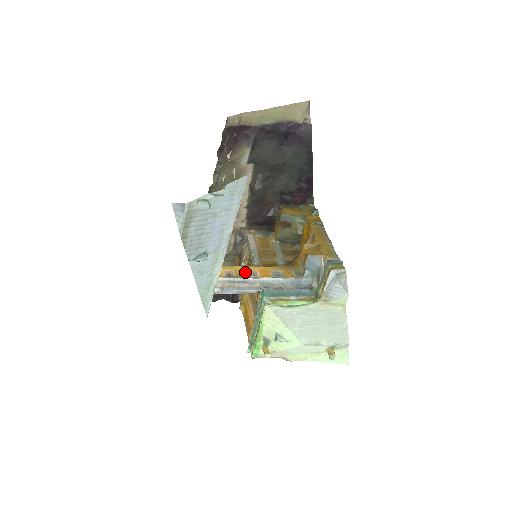
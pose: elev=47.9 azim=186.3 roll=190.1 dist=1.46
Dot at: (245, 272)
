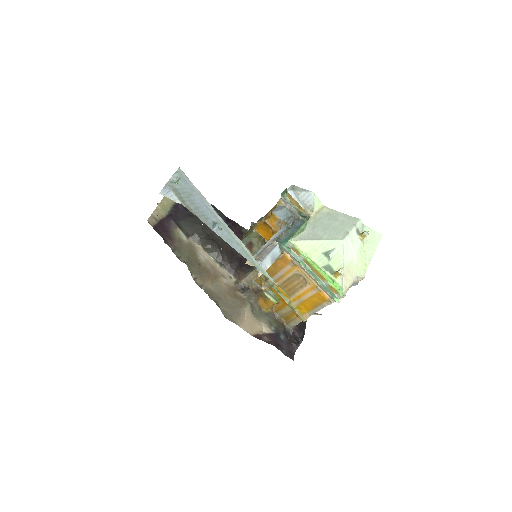
Dot at: occluded
